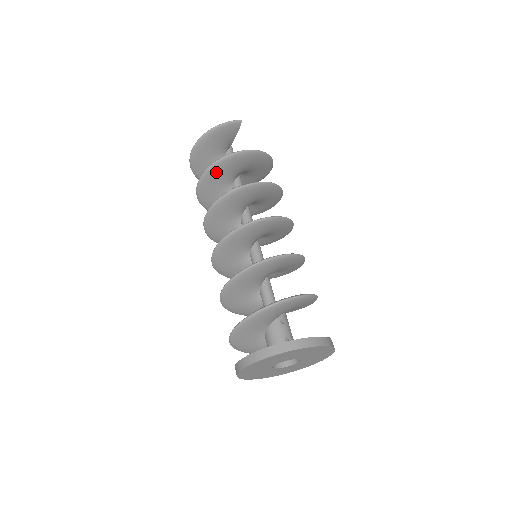
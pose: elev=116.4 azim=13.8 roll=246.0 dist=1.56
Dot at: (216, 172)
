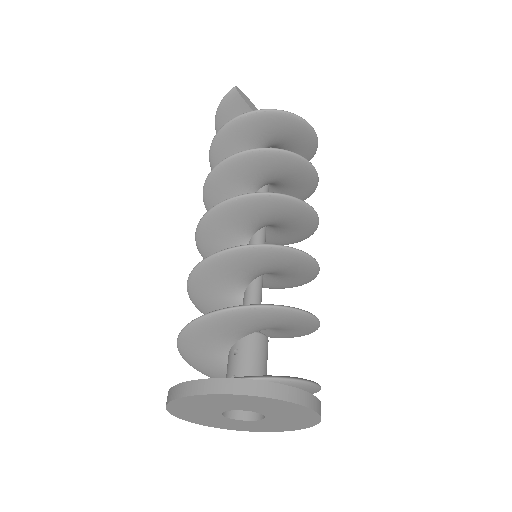
Dot at: occluded
